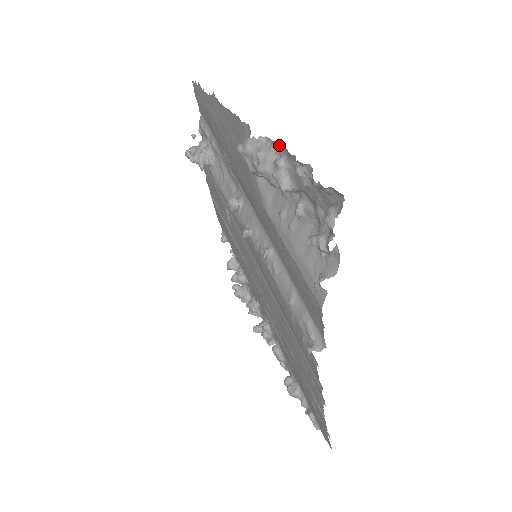
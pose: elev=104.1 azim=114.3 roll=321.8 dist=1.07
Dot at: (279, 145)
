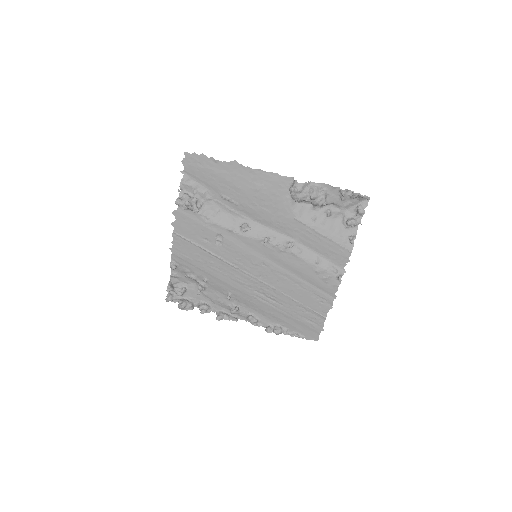
Dot at: (323, 184)
